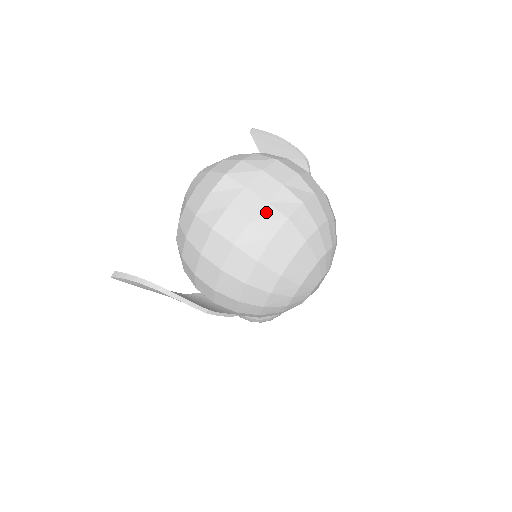
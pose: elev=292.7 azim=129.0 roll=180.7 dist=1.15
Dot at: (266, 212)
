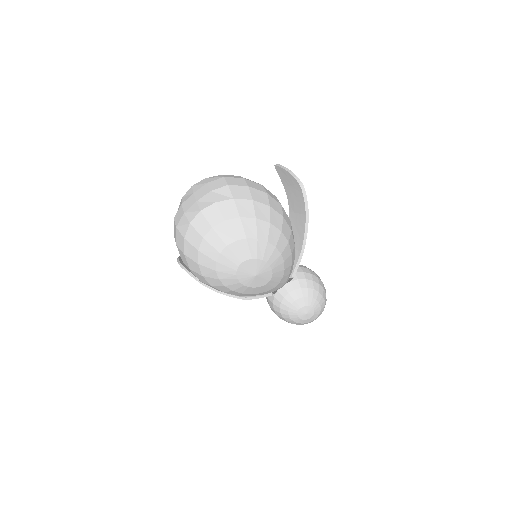
Dot at: (193, 207)
